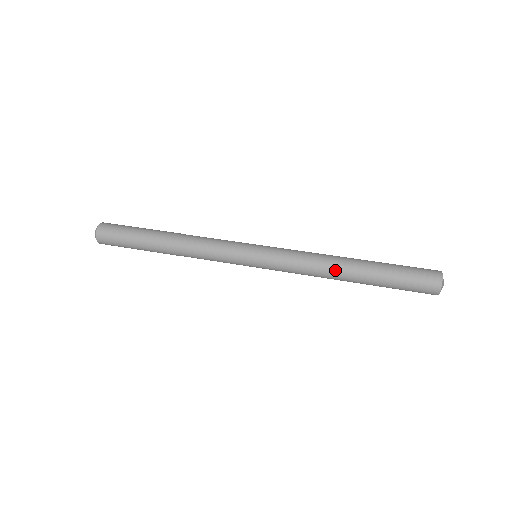
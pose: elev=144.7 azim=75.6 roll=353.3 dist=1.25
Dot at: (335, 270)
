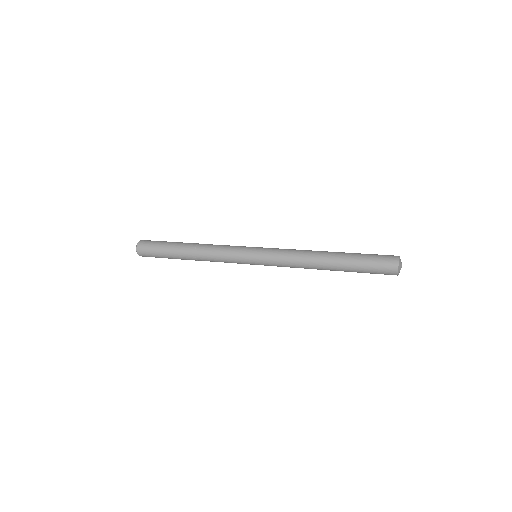
Dot at: (316, 256)
